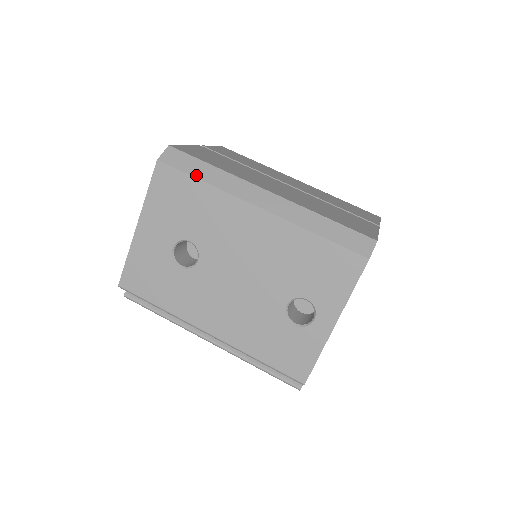
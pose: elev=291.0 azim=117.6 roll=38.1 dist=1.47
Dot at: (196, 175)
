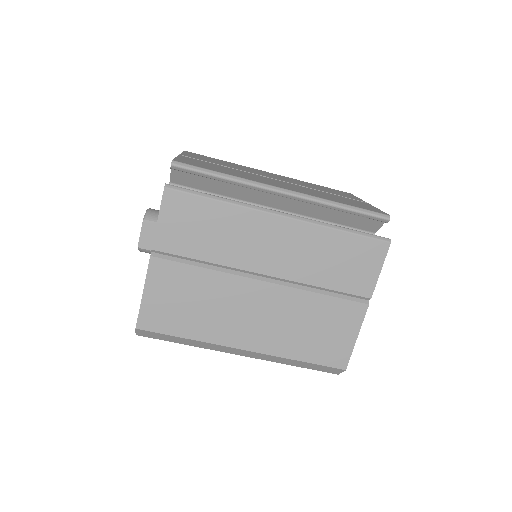
Dot at: (176, 342)
